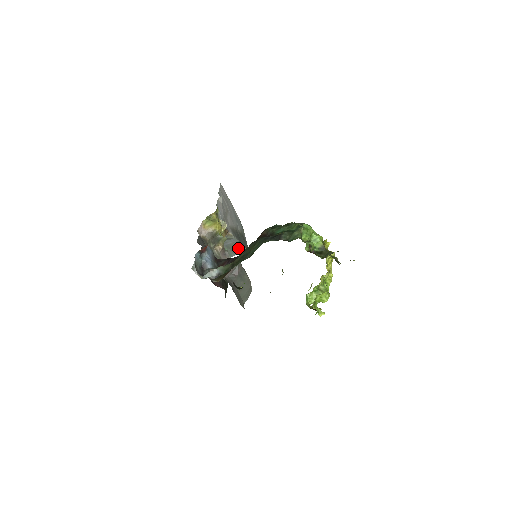
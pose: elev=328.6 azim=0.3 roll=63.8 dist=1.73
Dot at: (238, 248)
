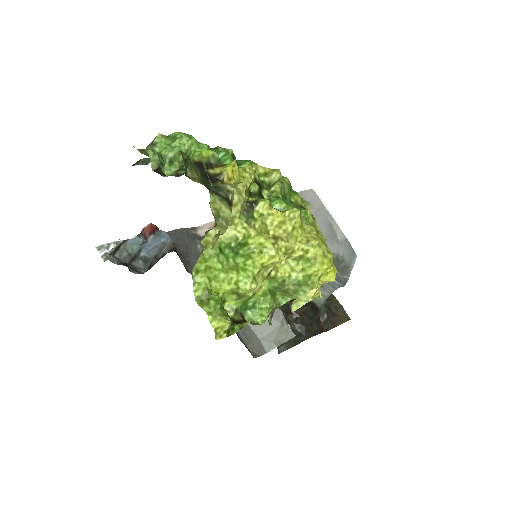
Dot at: occluded
